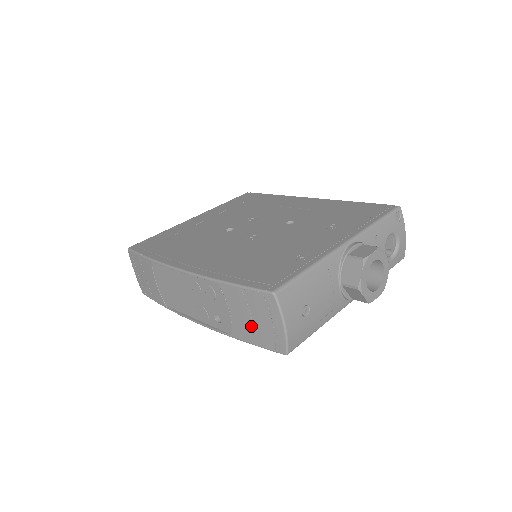
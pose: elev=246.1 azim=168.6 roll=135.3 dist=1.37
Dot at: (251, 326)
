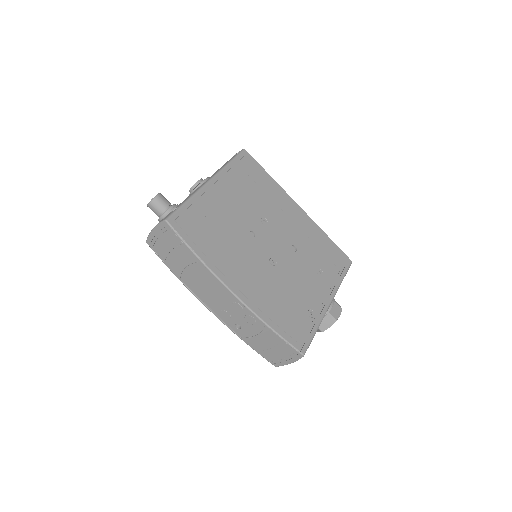
Dot at: (266, 348)
